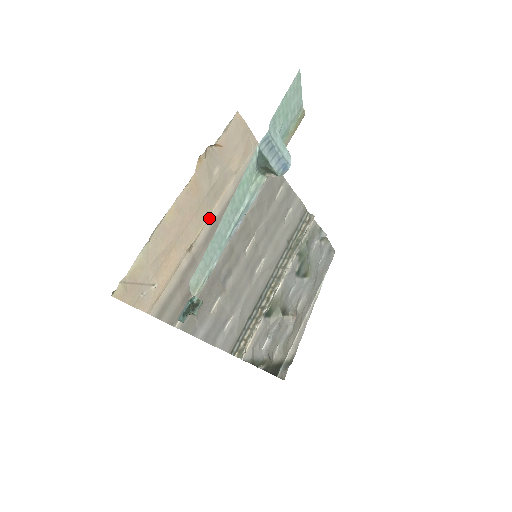
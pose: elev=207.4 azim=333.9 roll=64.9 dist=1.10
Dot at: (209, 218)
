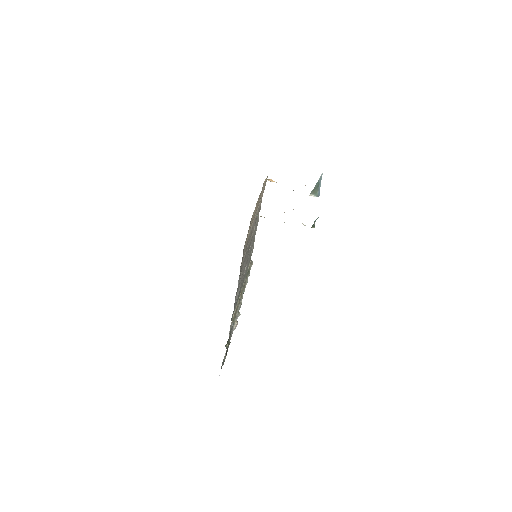
Dot at: (254, 217)
